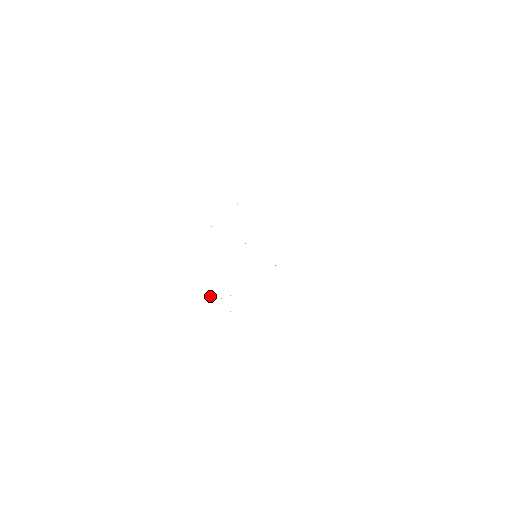
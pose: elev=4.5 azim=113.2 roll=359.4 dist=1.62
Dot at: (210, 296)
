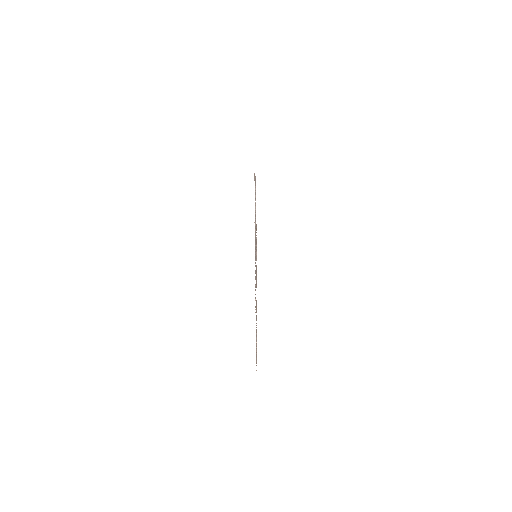
Dot at: occluded
